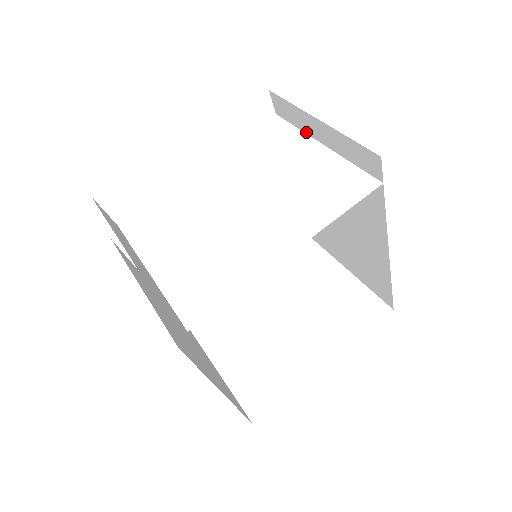
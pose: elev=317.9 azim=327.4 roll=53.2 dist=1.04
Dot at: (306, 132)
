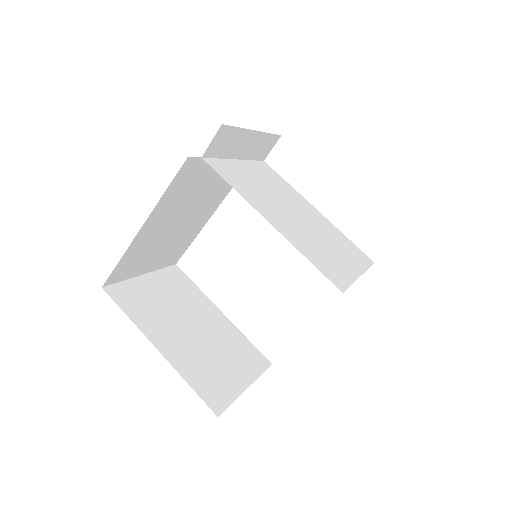
Dot at: occluded
